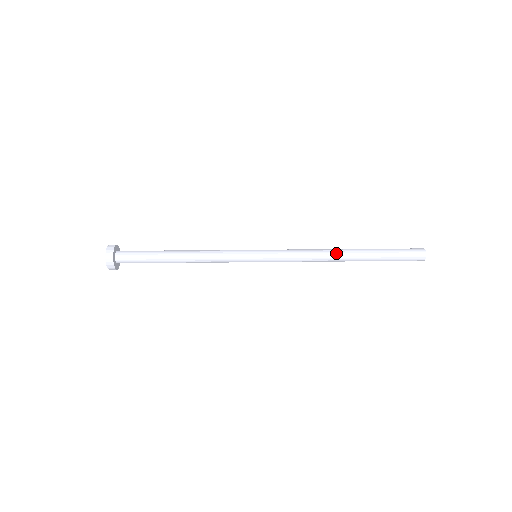
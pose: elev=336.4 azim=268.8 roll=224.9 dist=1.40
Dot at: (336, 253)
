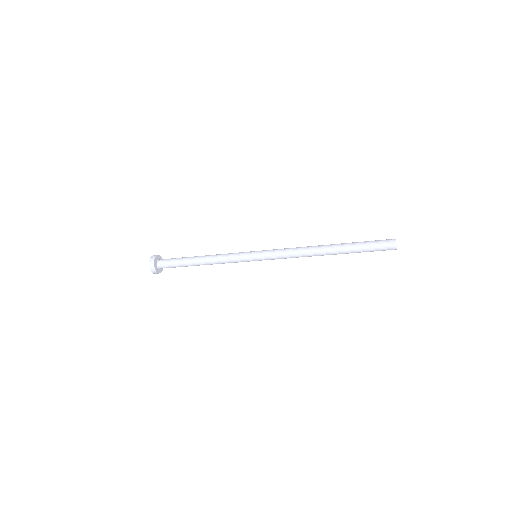
Dot at: (317, 249)
